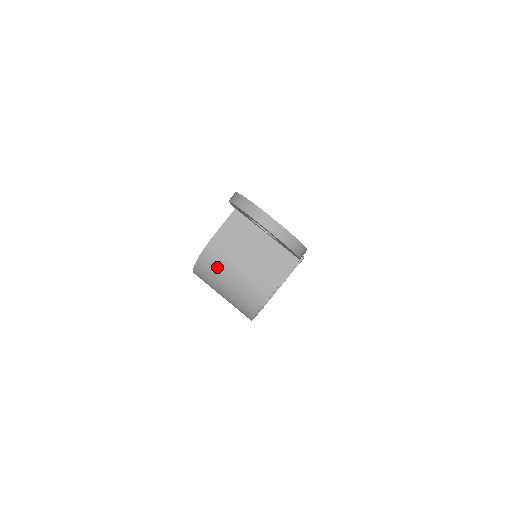
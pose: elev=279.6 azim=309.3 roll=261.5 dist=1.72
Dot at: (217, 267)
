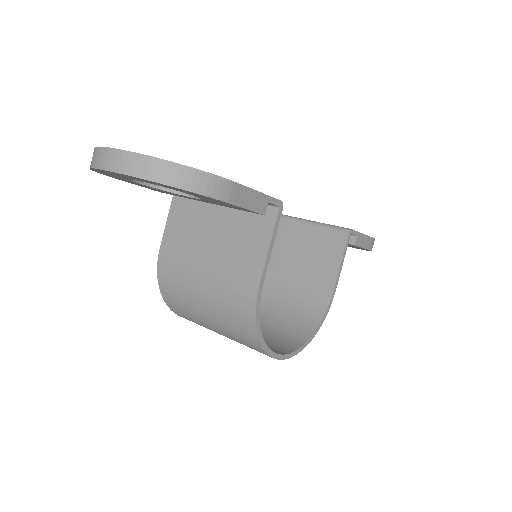
Dot at: (181, 292)
